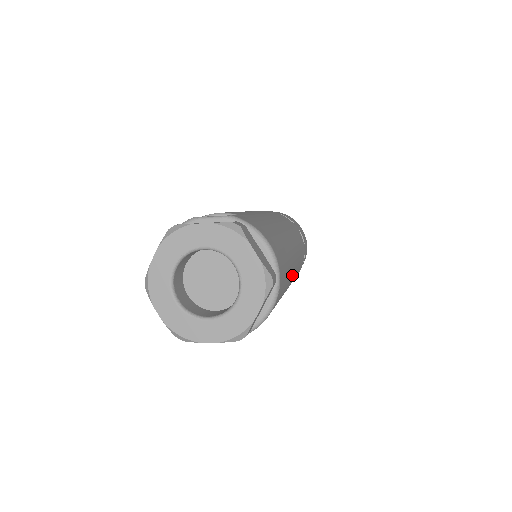
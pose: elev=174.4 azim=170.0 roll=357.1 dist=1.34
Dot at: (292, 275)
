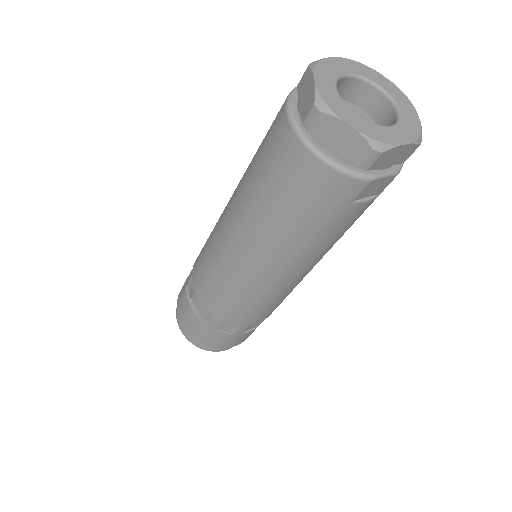
Dot at: occluded
